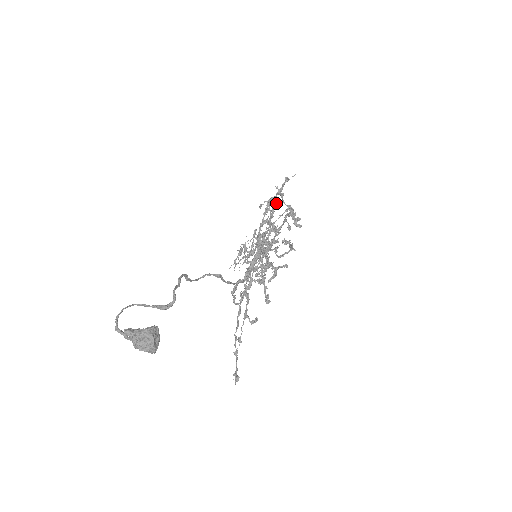
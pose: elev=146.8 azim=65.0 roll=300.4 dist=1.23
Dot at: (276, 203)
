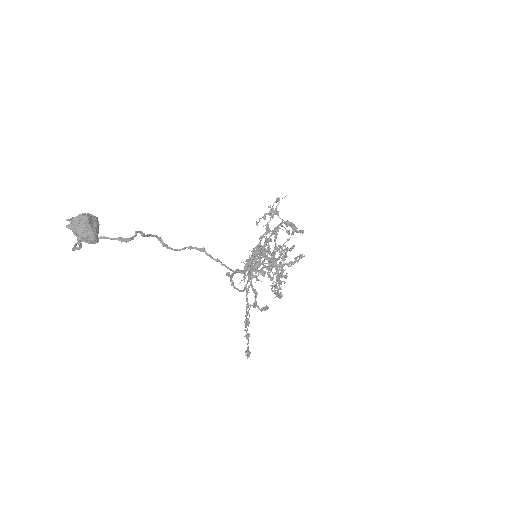
Dot at: (271, 217)
